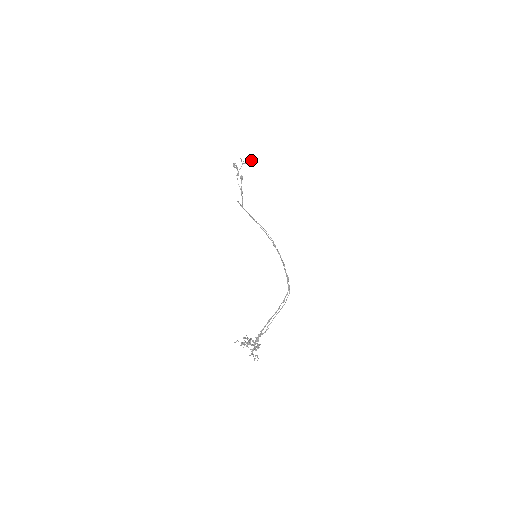
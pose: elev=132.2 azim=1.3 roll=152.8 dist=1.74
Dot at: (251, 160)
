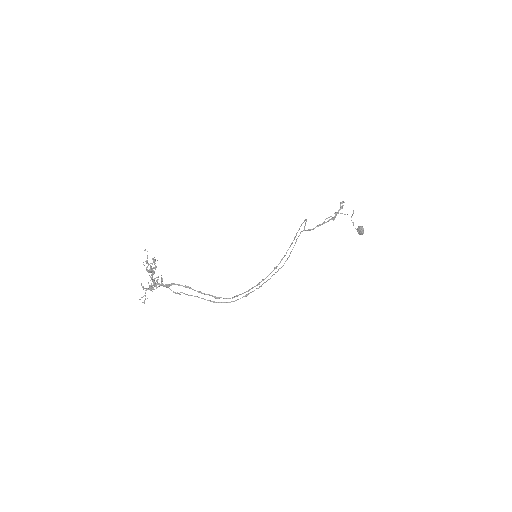
Dot at: (360, 227)
